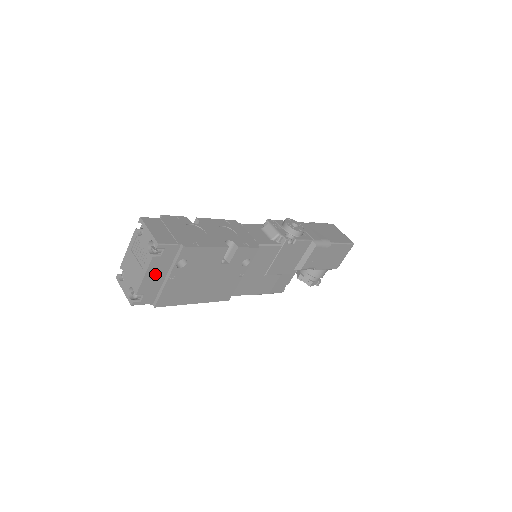
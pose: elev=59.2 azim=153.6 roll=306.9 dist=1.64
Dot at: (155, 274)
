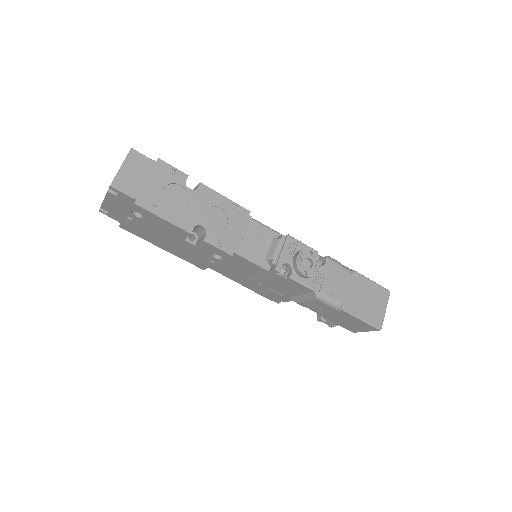
Dot at: (115, 204)
